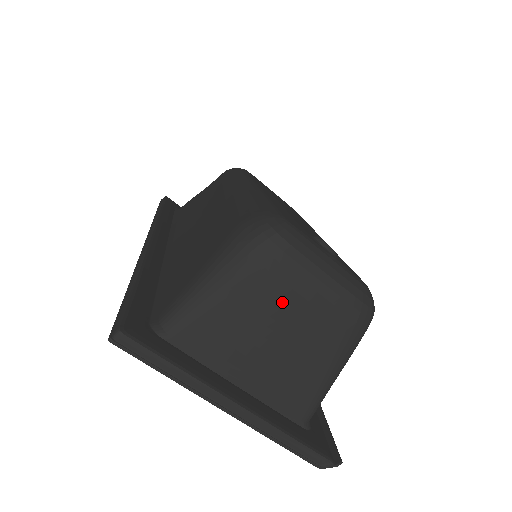
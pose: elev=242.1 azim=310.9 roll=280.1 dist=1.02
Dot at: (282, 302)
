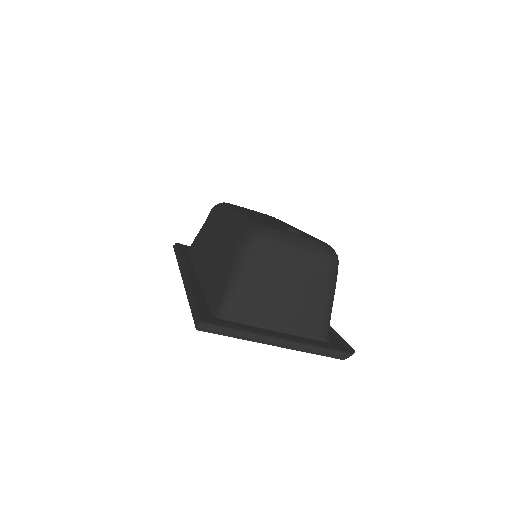
Dot at: (281, 272)
